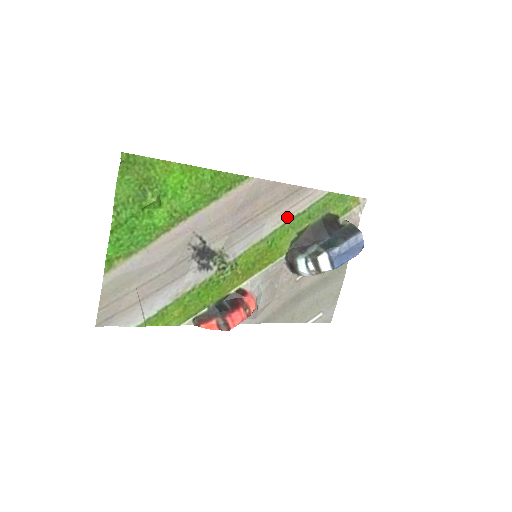
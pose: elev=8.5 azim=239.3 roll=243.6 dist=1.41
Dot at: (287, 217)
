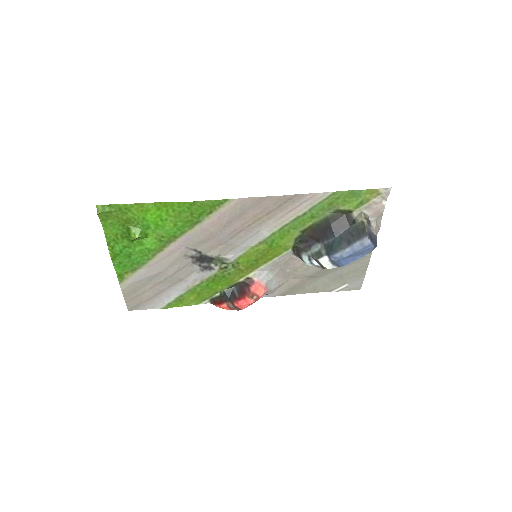
Dot at: (285, 221)
